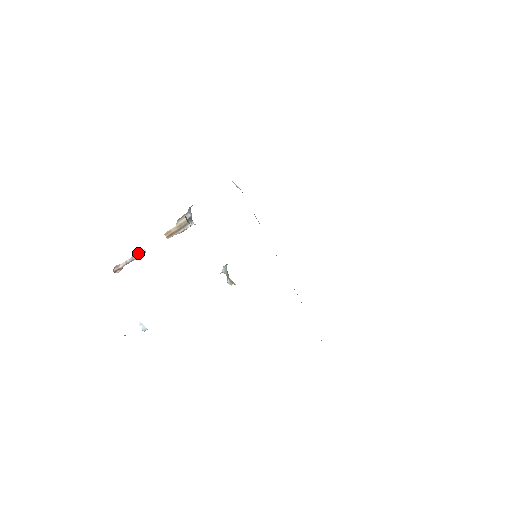
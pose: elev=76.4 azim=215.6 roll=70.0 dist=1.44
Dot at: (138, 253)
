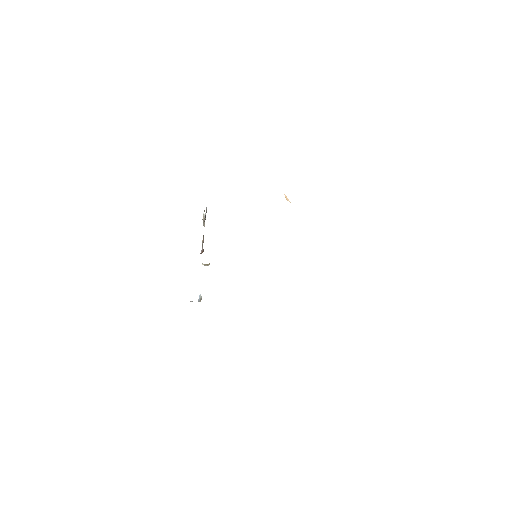
Dot at: occluded
